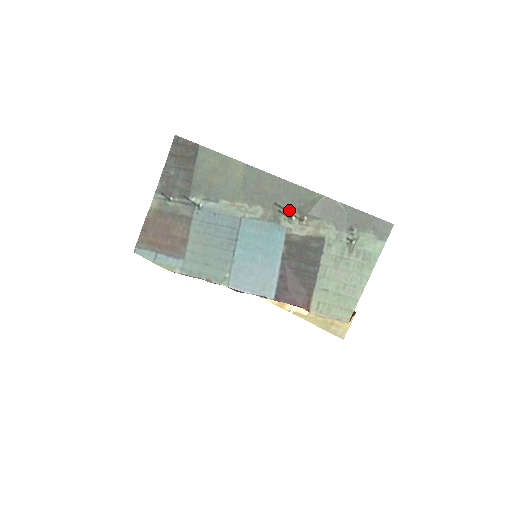
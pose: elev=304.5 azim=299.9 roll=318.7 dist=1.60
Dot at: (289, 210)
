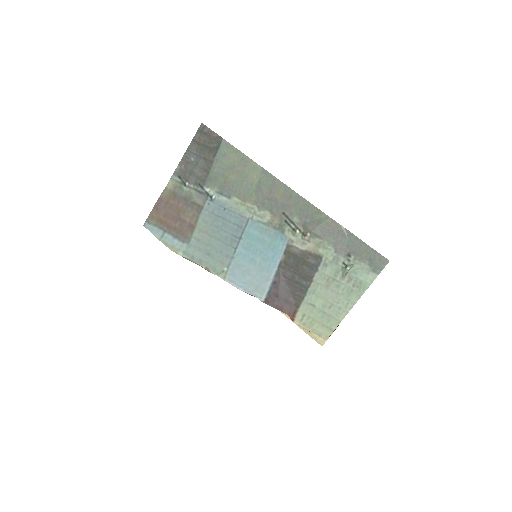
Dot at: (295, 223)
